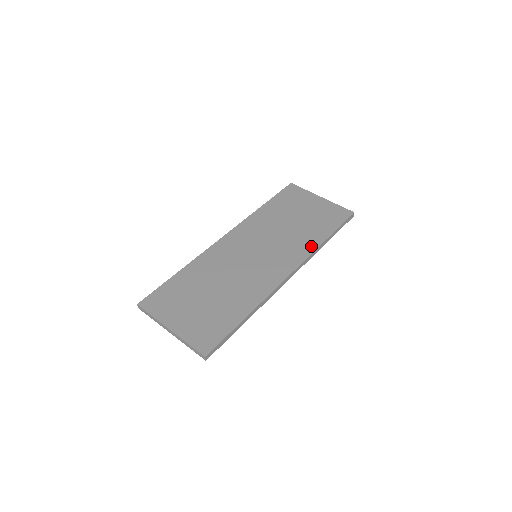
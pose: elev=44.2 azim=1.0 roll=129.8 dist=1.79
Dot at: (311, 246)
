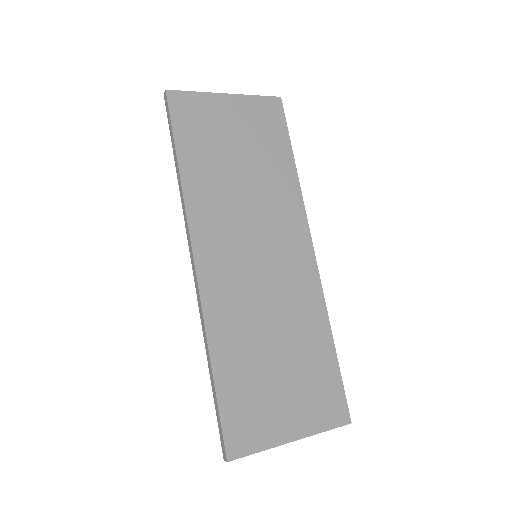
Dot at: (293, 190)
